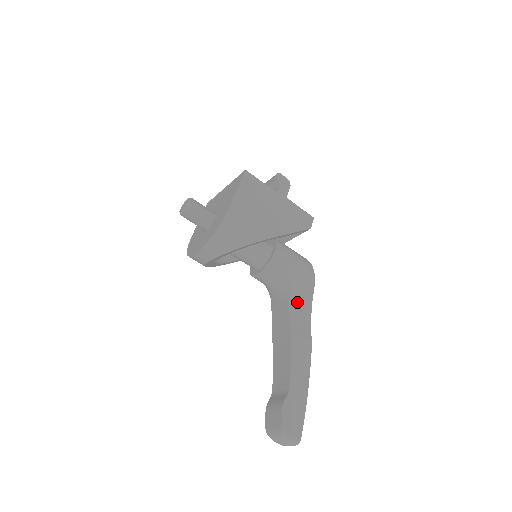
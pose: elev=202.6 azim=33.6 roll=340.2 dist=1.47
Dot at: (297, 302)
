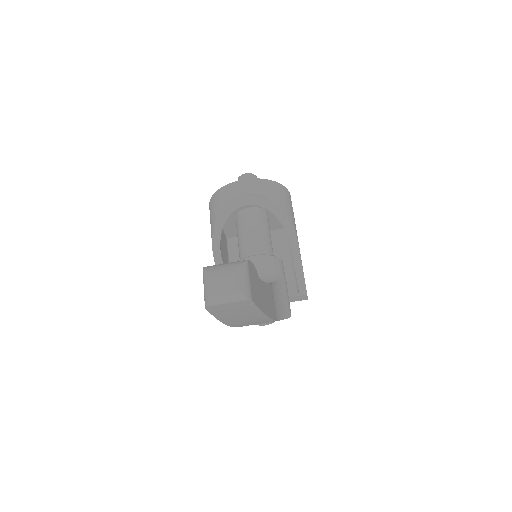
Dot at: (275, 297)
